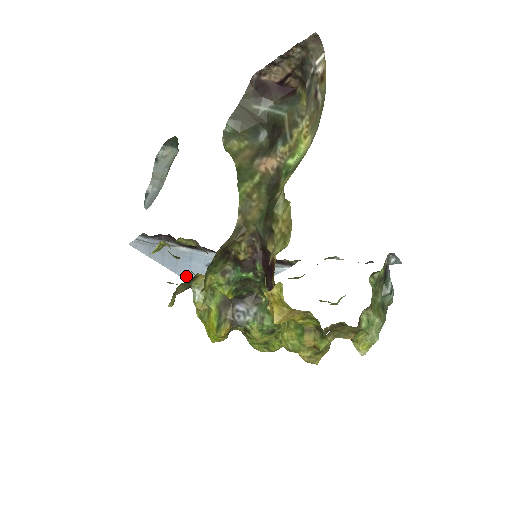
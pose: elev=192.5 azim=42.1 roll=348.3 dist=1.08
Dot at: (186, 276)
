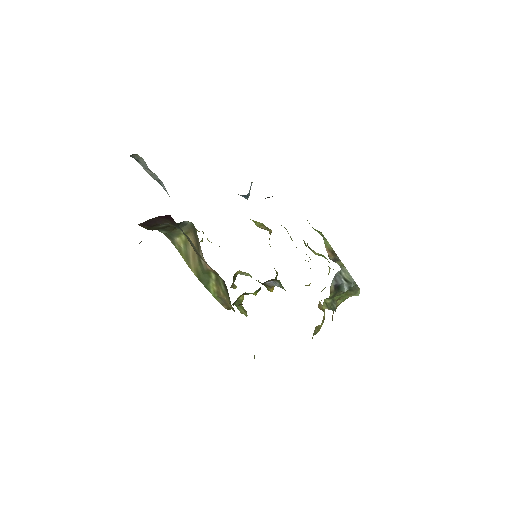
Dot at: occluded
